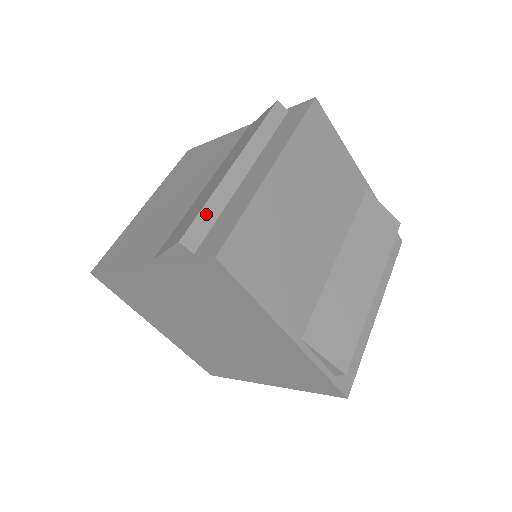
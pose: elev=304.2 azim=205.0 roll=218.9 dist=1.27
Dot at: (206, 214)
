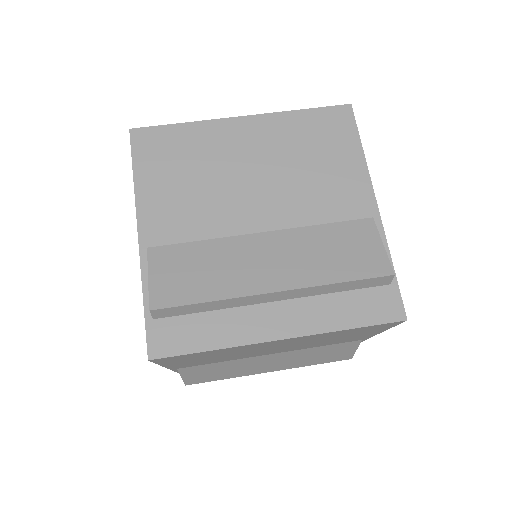
Dot at: occluded
